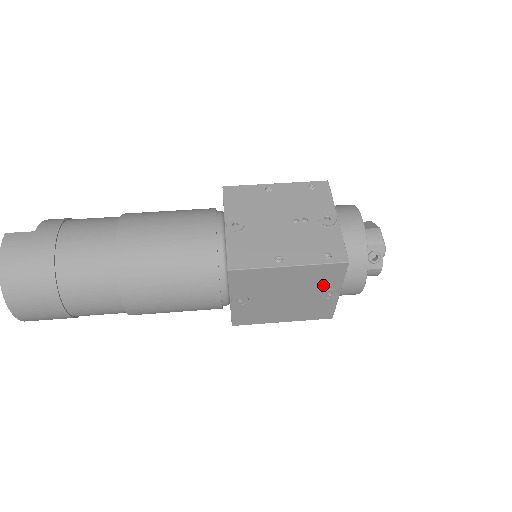
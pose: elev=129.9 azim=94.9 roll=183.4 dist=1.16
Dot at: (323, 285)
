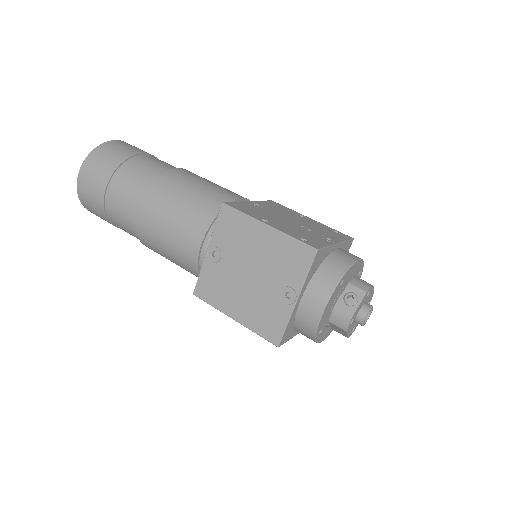
Dot at: (286, 275)
